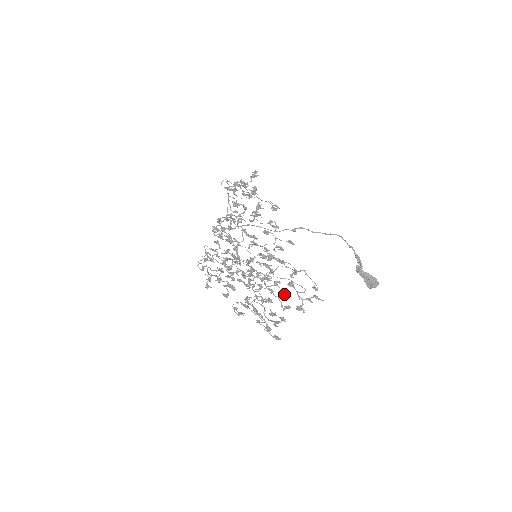
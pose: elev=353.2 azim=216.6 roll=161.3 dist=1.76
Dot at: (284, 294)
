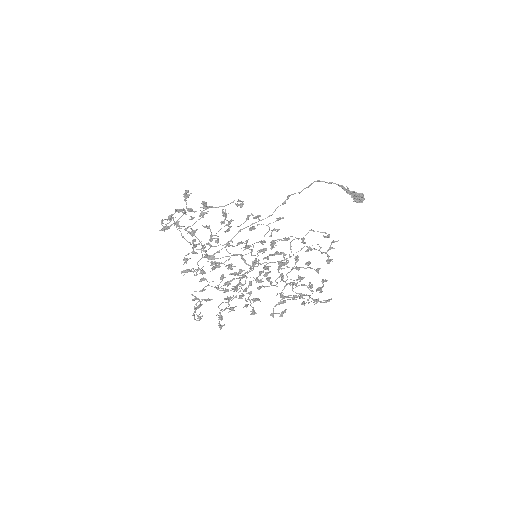
Dot at: (308, 262)
